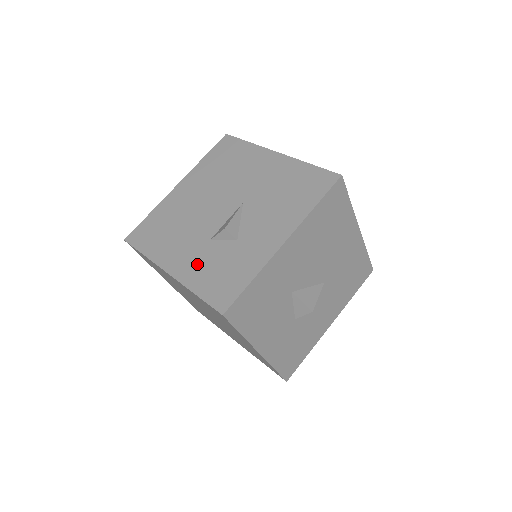
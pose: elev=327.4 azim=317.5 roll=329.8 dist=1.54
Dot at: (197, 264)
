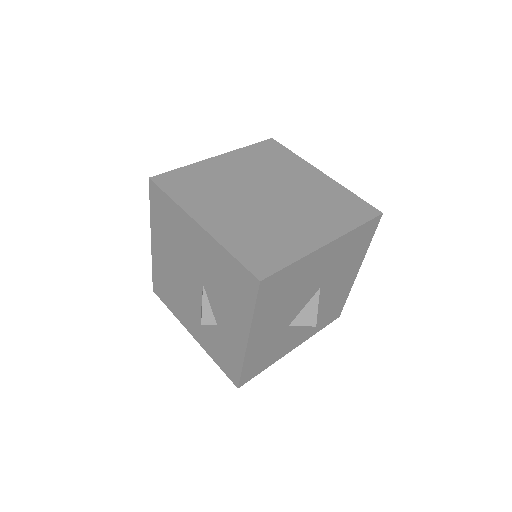
Dot at: (204, 337)
